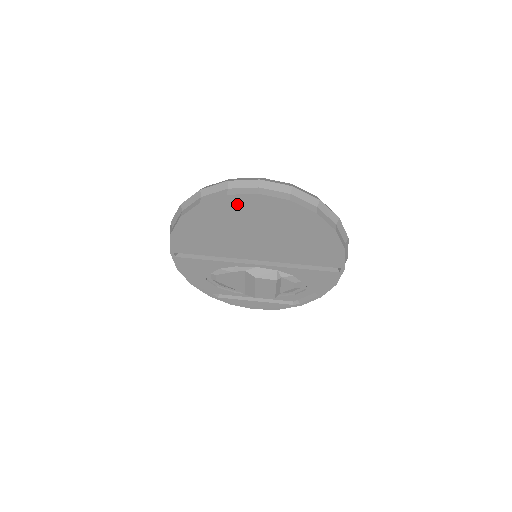
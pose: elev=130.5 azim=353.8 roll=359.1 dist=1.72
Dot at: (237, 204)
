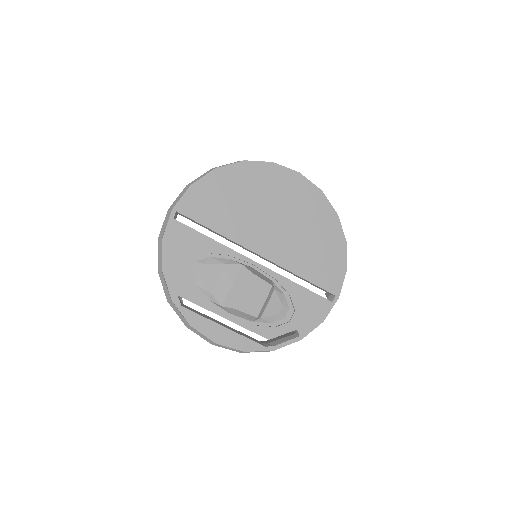
Dot at: (277, 176)
